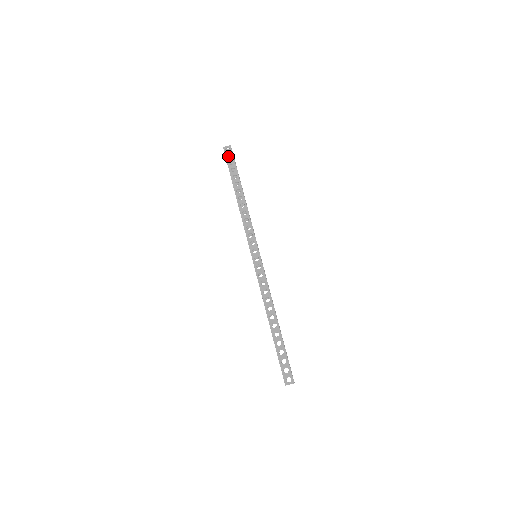
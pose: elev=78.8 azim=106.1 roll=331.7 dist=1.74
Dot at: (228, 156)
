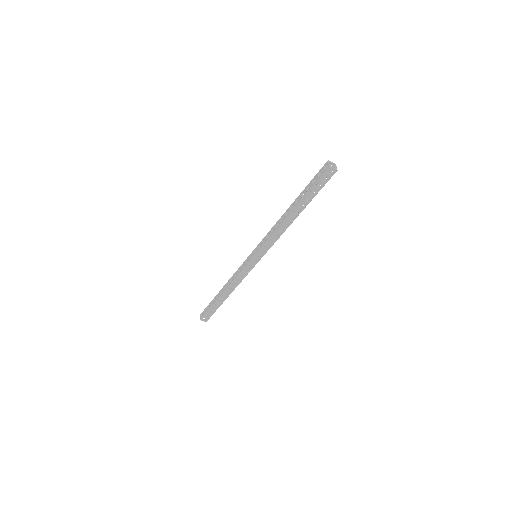
Dot at: occluded
